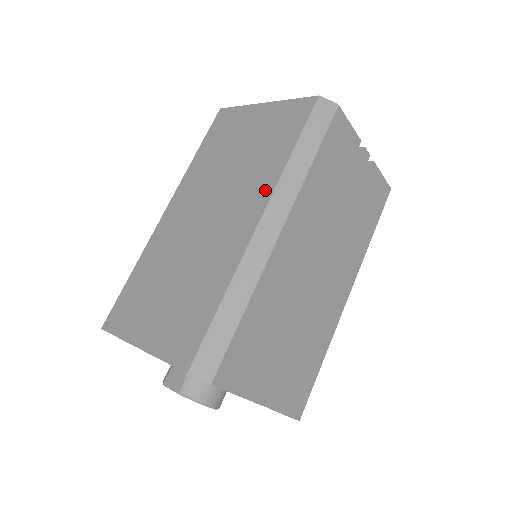
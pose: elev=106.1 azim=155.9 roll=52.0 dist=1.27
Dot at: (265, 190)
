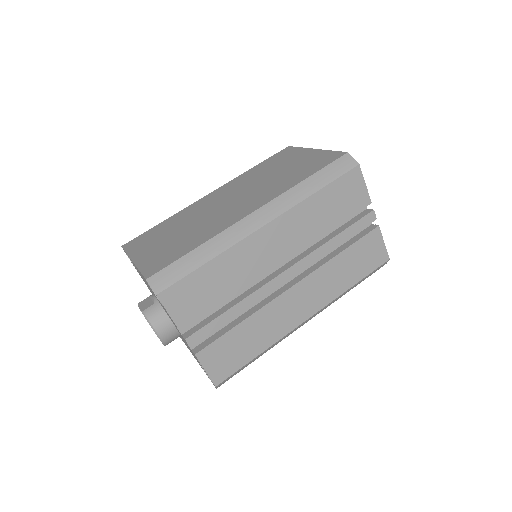
Dot at: (272, 195)
